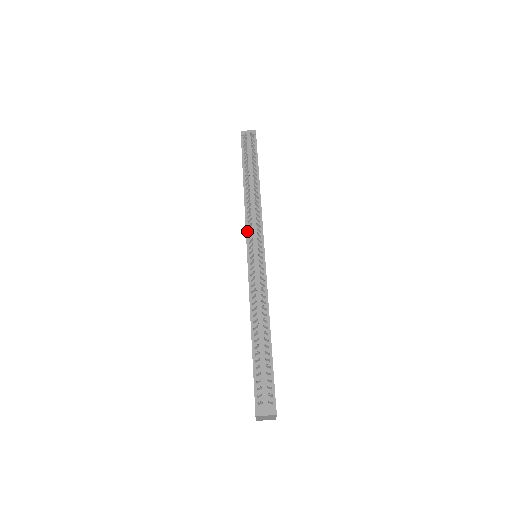
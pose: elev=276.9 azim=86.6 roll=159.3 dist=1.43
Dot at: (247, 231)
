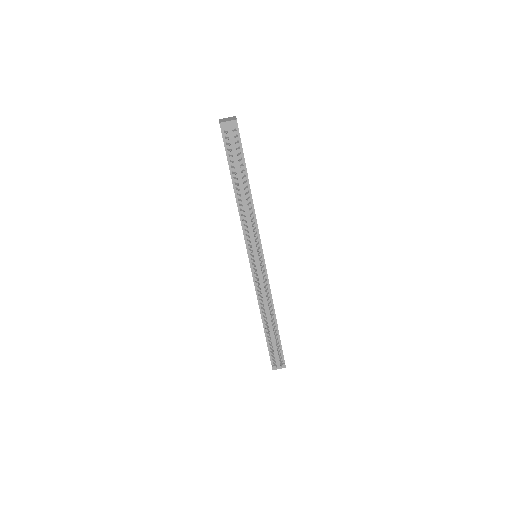
Dot at: (246, 243)
